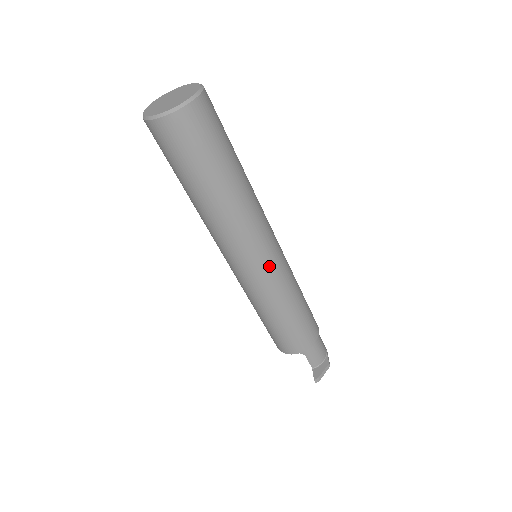
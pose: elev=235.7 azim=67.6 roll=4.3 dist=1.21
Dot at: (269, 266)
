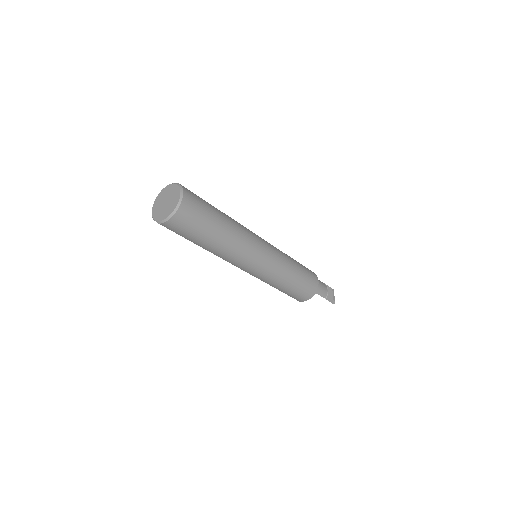
Dot at: (270, 254)
